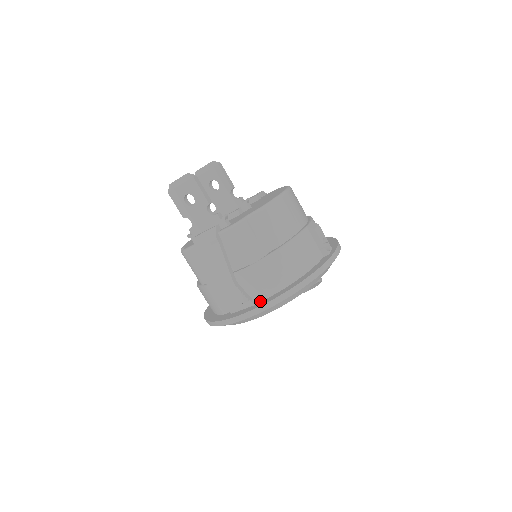
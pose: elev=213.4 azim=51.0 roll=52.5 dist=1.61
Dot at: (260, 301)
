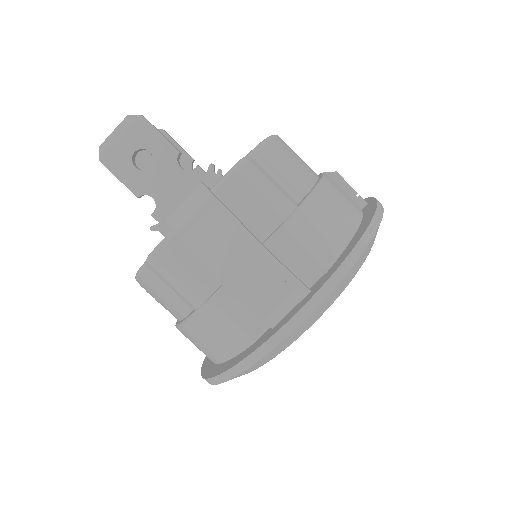
Dot at: (316, 282)
